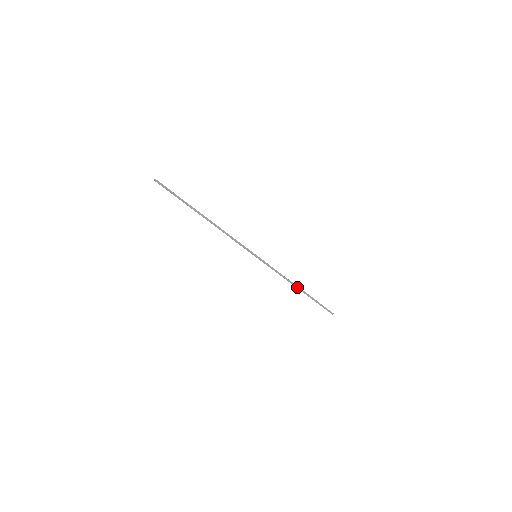
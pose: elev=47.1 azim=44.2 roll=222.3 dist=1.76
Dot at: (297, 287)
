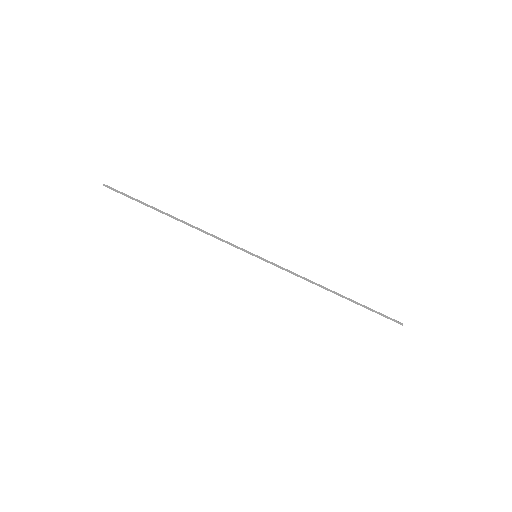
Dot at: (330, 291)
